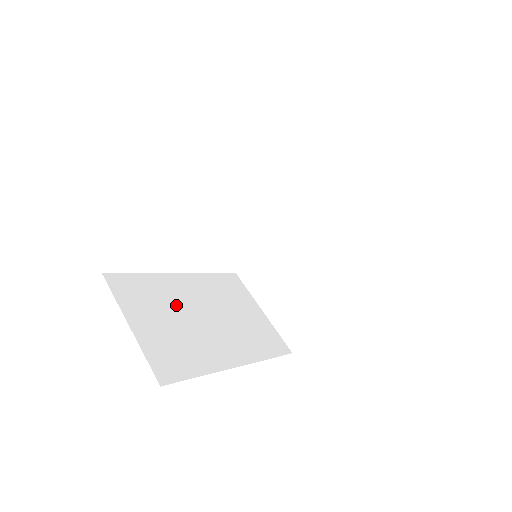
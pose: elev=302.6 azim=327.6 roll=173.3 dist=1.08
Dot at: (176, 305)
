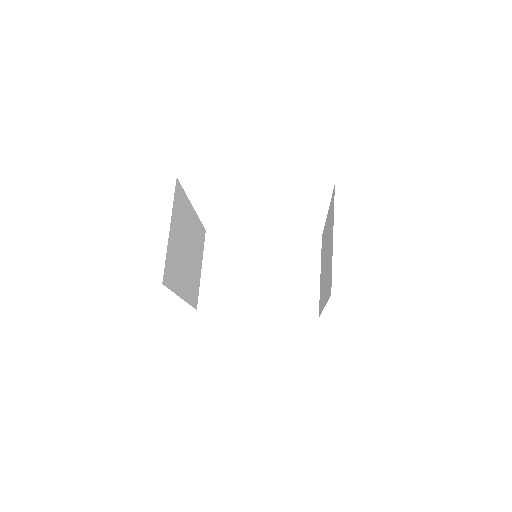
Dot at: (185, 231)
